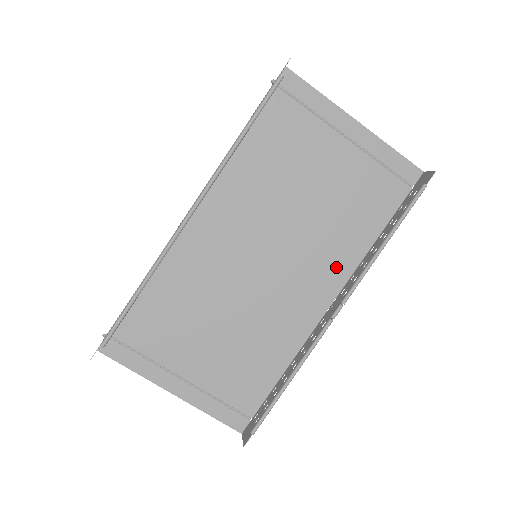
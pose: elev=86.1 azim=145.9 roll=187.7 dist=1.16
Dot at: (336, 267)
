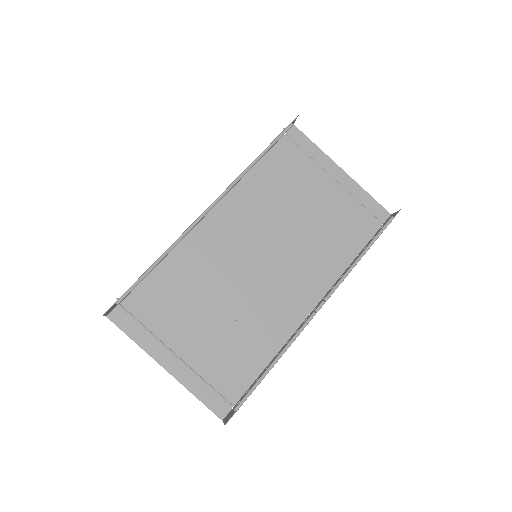
Dot at: (320, 277)
